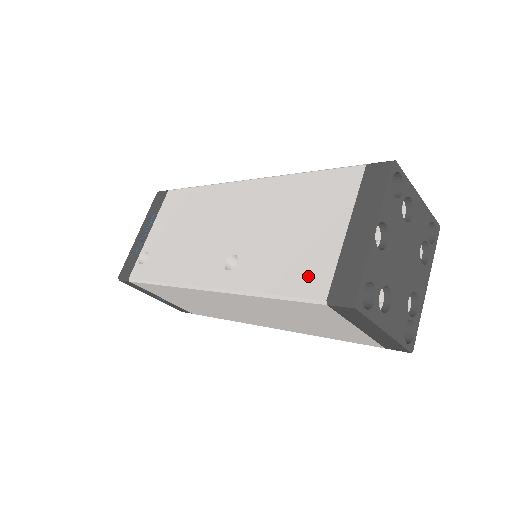
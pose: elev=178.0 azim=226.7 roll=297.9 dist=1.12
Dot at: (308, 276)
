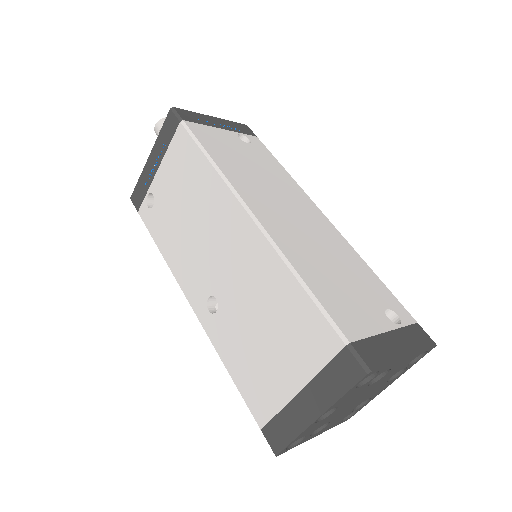
Dot at: (257, 395)
